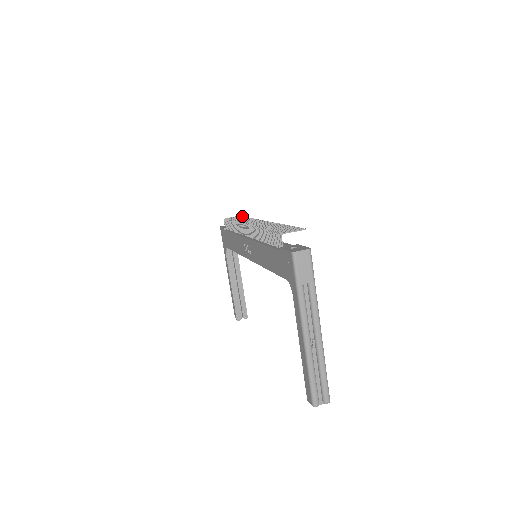
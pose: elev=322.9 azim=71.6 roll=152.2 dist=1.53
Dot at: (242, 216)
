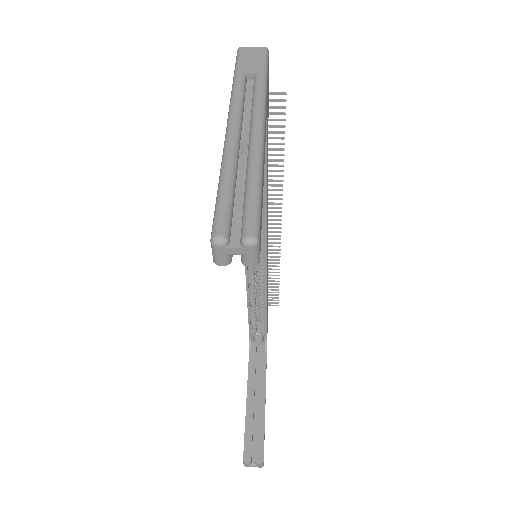
Dot at: (277, 297)
